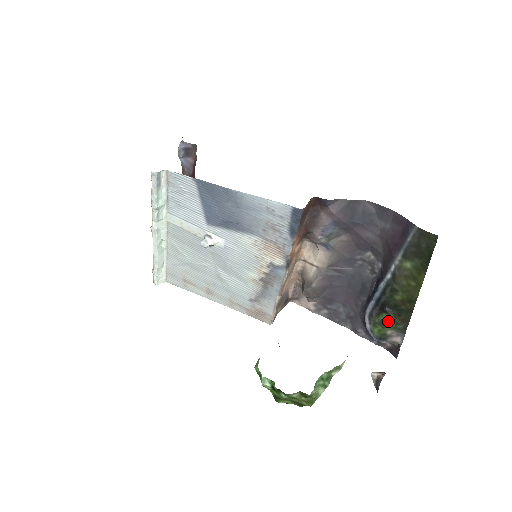
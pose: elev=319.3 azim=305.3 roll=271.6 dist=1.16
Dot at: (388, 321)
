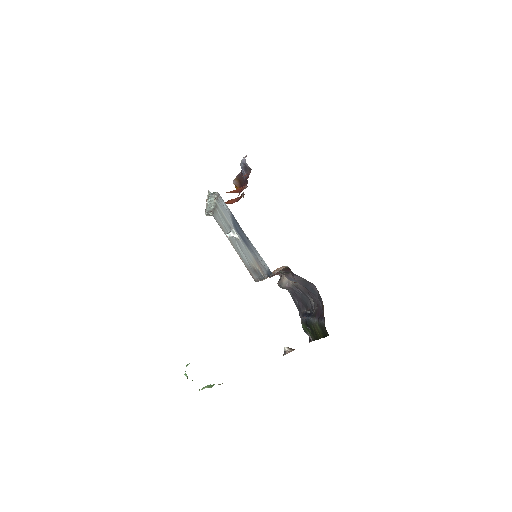
Dot at: occluded
